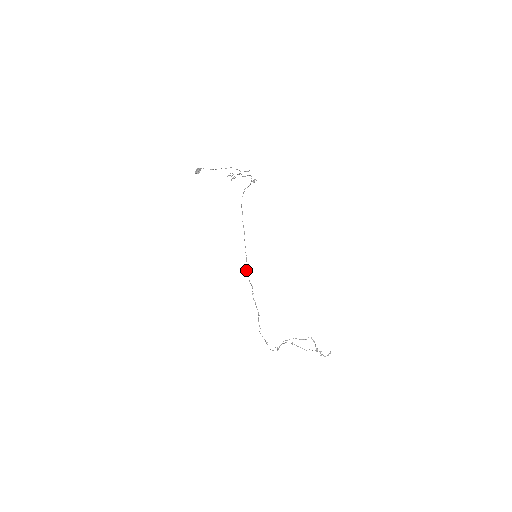
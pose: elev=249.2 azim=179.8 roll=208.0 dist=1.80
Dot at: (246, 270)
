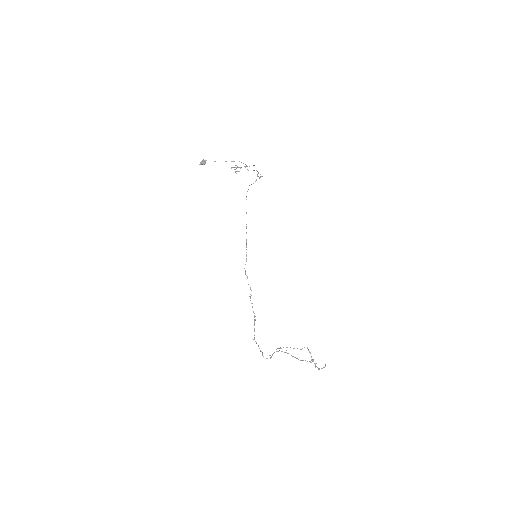
Dot at: (245, 271)
